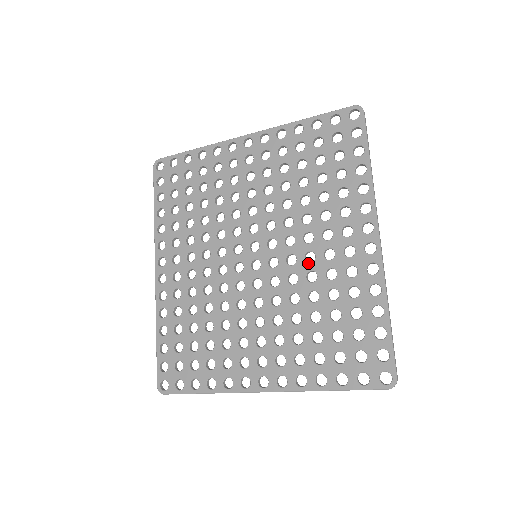
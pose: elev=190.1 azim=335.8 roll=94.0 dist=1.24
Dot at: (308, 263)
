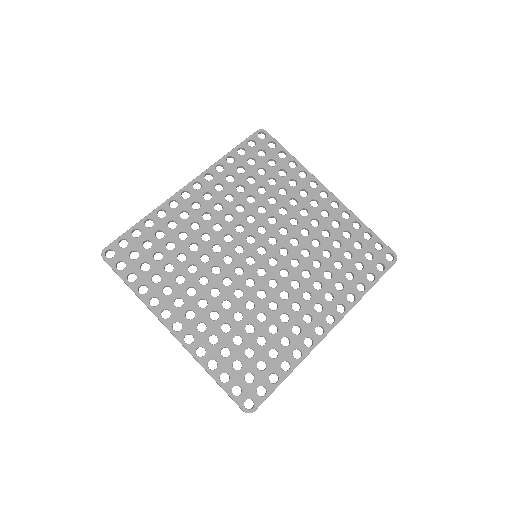
Dot at: (280, 297)
